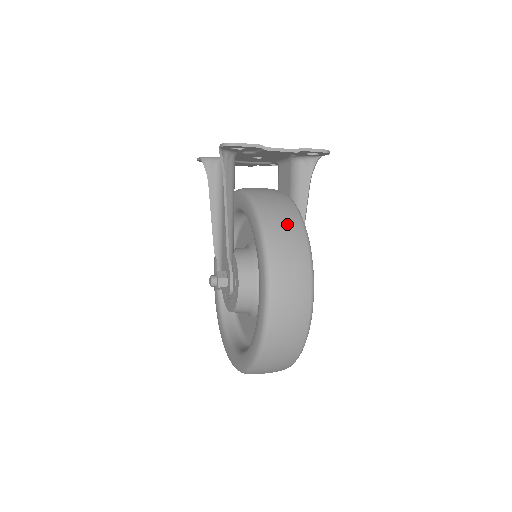
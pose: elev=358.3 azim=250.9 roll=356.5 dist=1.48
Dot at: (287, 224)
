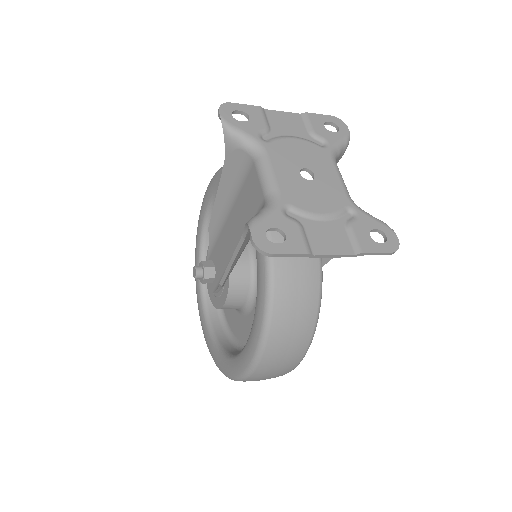
Dot at: (298, 318)
